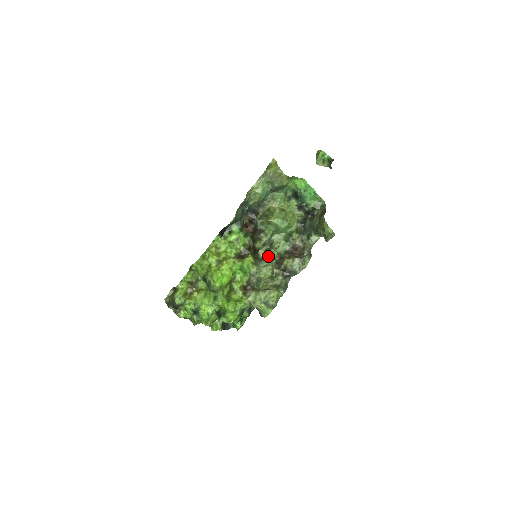
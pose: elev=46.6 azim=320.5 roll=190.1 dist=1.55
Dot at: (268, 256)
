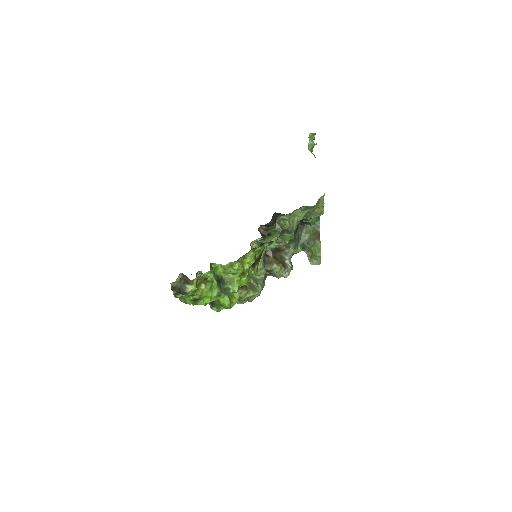
Dot at: occluded
